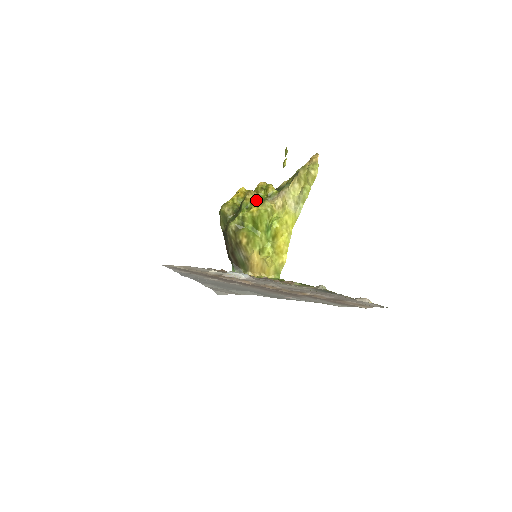
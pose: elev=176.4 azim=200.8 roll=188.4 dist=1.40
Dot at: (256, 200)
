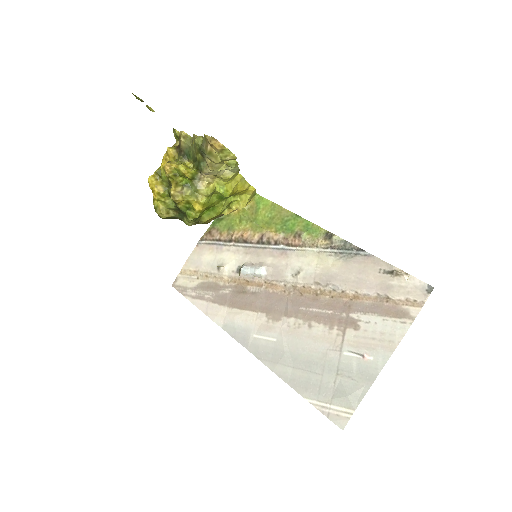
Dot at: (188, 197)
